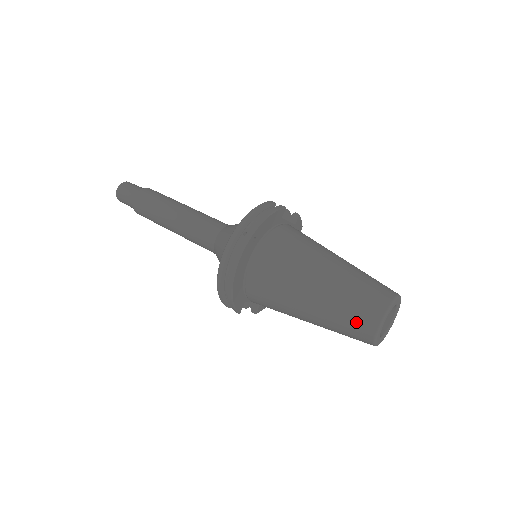
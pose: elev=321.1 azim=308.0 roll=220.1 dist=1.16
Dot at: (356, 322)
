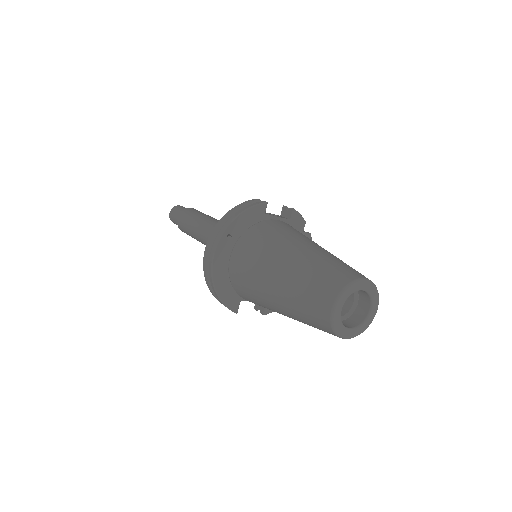
Dot at: (312, 311)
